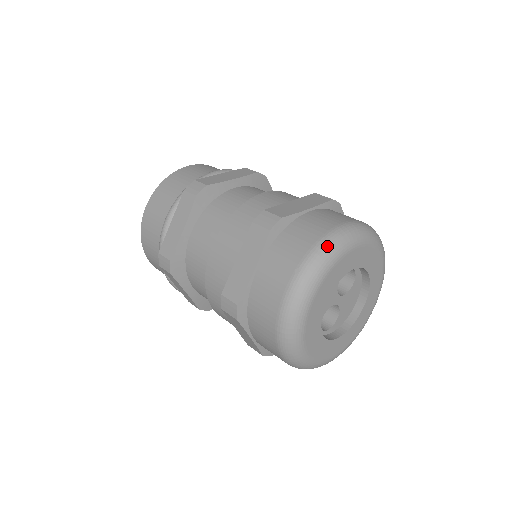
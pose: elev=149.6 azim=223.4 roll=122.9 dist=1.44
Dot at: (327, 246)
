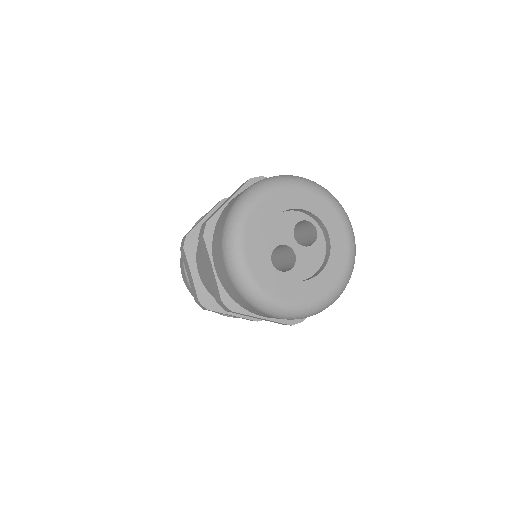
Dot at: (282, 176)
